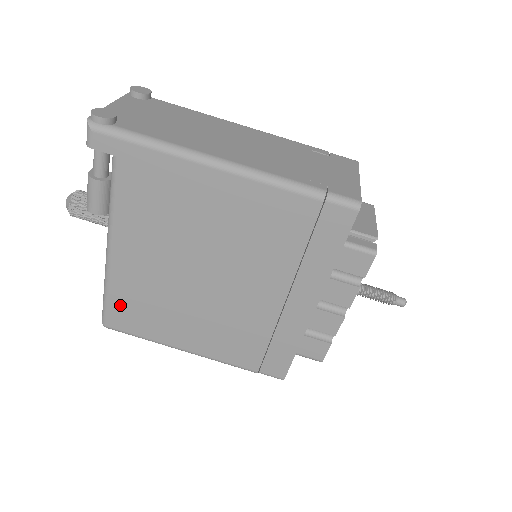
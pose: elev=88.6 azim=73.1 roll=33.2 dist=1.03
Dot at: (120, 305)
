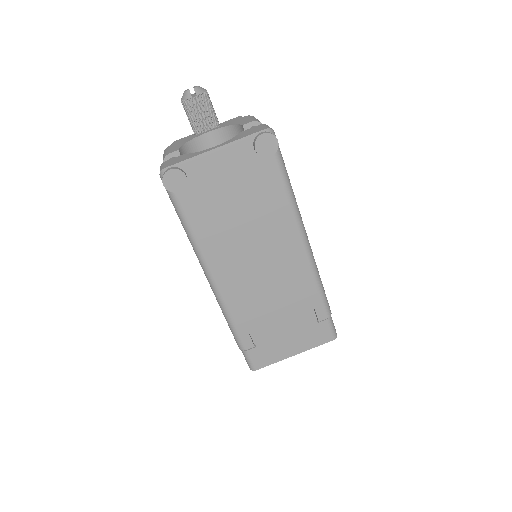
Dot at: occluded
